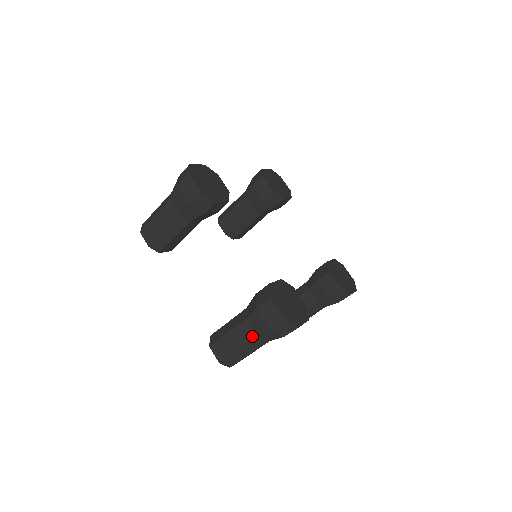
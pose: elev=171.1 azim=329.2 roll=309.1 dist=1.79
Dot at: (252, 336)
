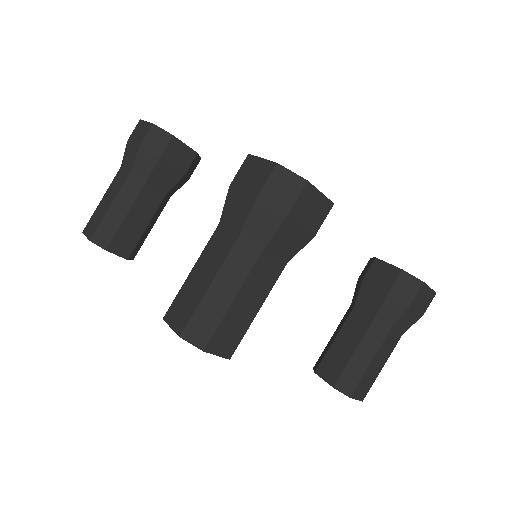
Dot at: (231, 242)
